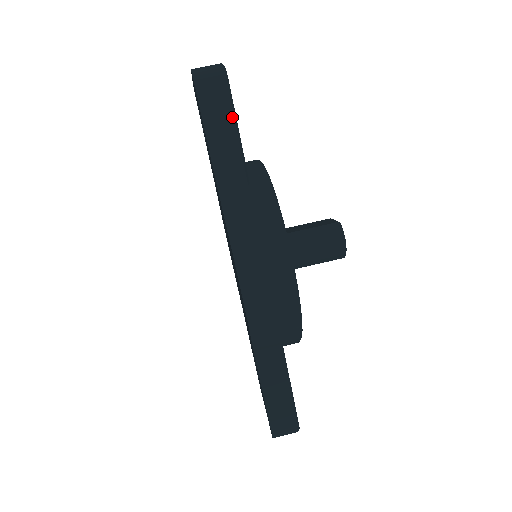
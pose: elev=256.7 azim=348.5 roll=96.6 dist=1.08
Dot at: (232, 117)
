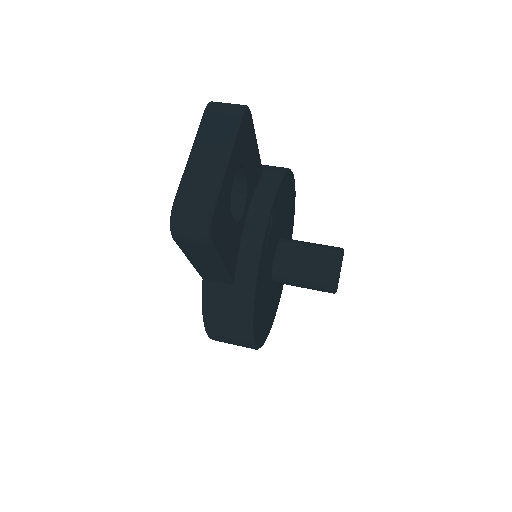
Dot at: (216, 260)
